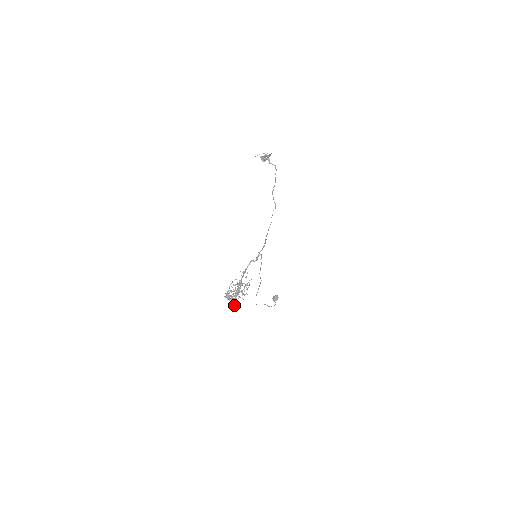
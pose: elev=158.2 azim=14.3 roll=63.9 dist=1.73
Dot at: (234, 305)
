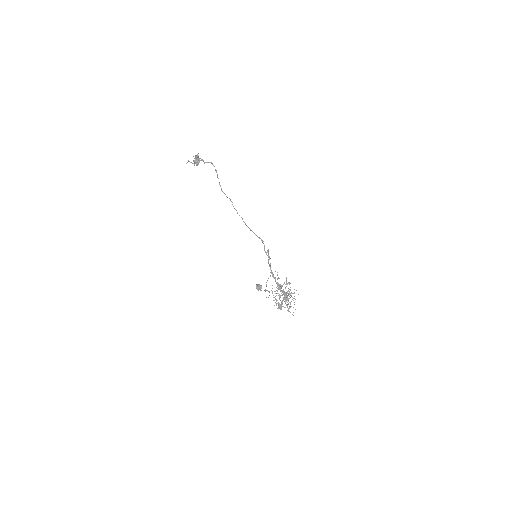
Dot at: (295, 309)
